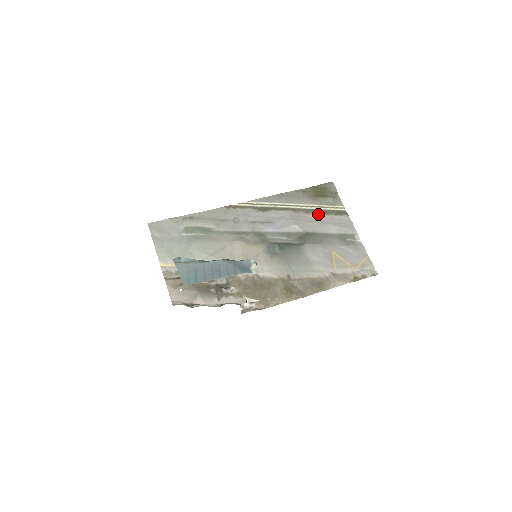
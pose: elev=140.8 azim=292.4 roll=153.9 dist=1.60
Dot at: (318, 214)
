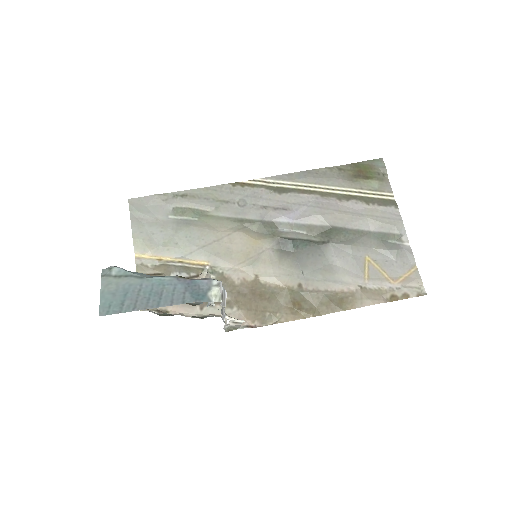
Dot at: (355, 202)
